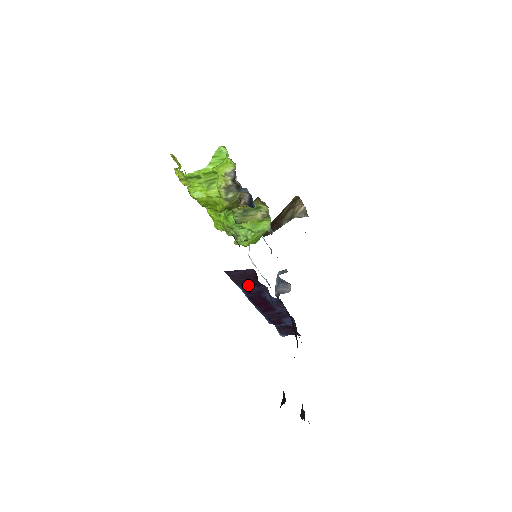
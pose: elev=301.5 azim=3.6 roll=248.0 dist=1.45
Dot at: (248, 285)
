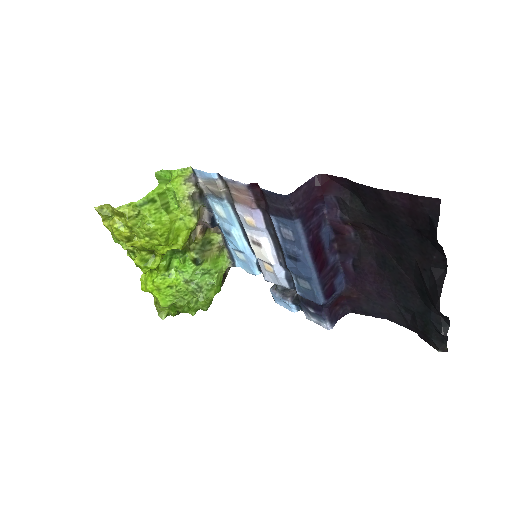
Dot at: (308, 217)
